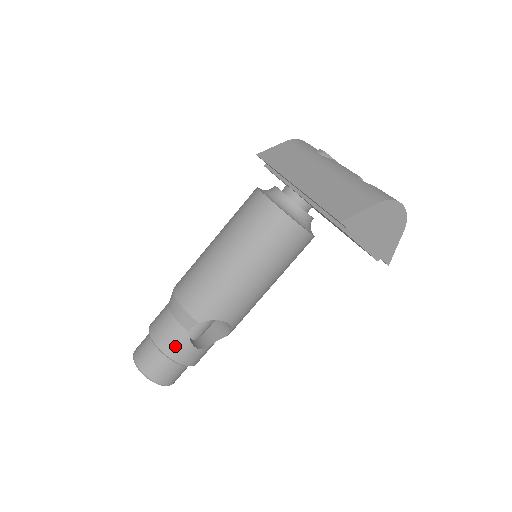
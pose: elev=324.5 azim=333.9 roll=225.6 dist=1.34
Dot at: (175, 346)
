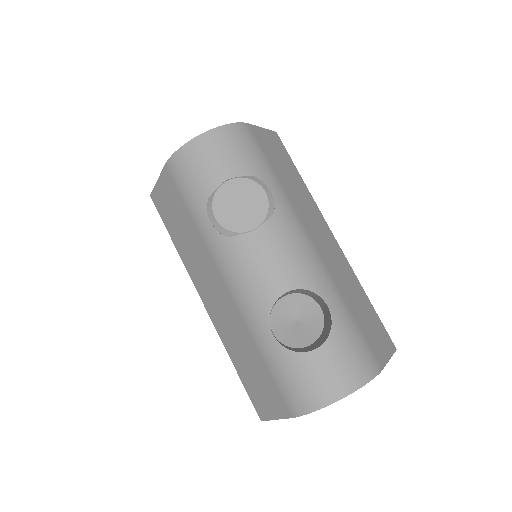
Dot at: occluded
